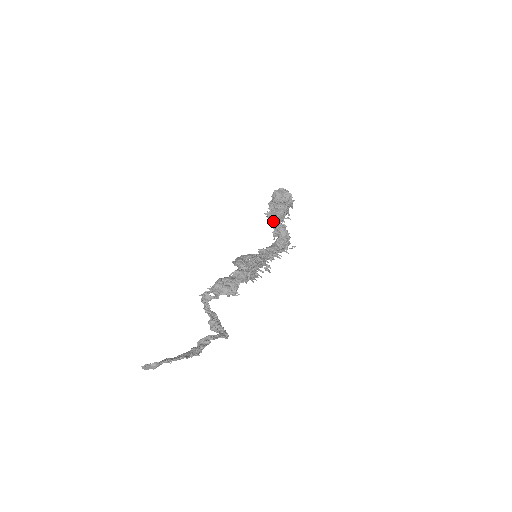
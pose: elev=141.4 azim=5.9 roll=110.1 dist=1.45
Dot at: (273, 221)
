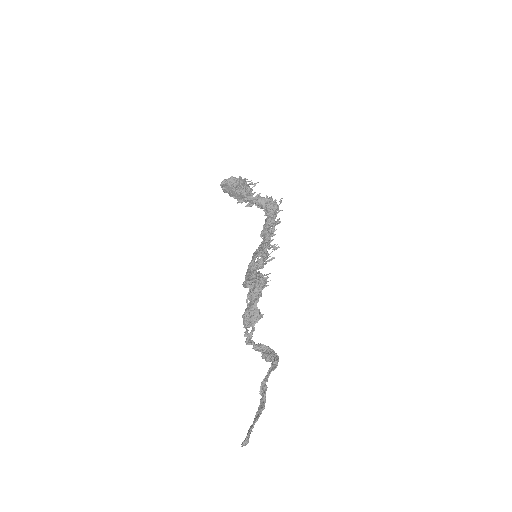
Dot at: occluded
